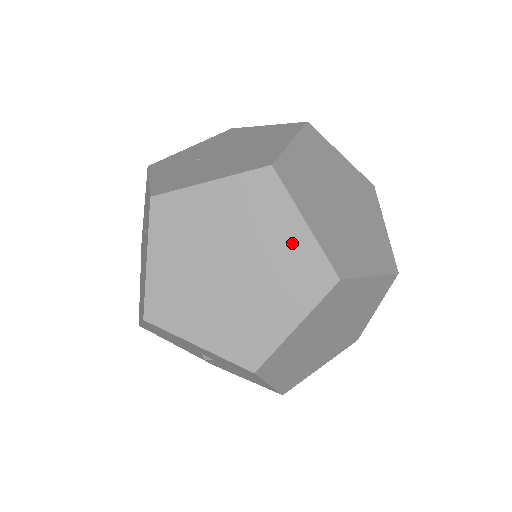
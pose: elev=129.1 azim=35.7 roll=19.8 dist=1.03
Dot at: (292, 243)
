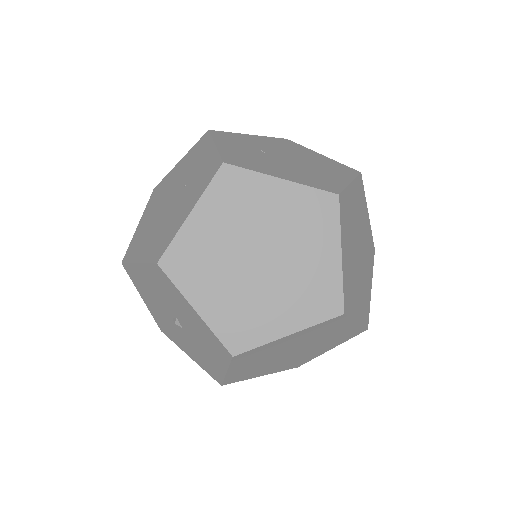
Dot at: (322, 265)
